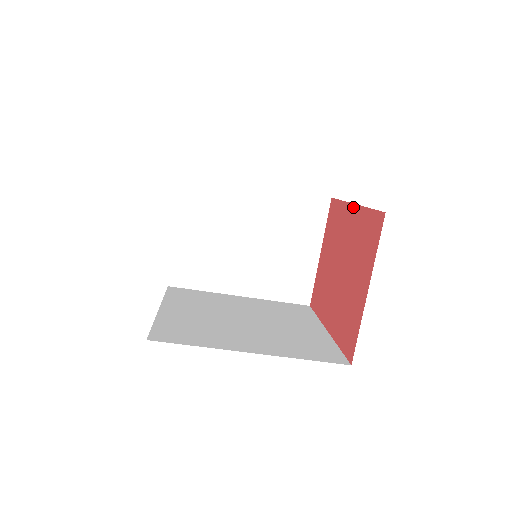
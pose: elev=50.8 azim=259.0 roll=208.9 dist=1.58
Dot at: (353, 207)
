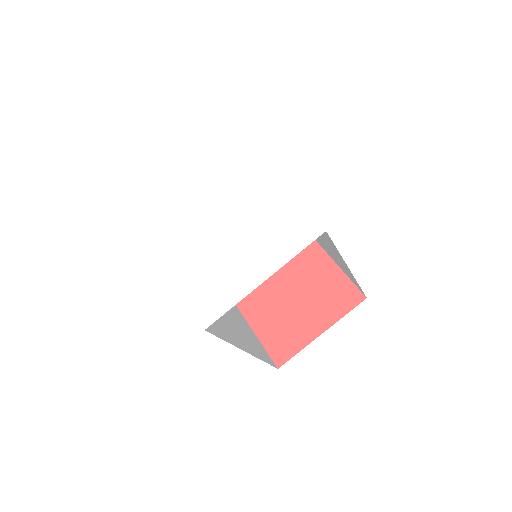
Dot at: (323, 253)
